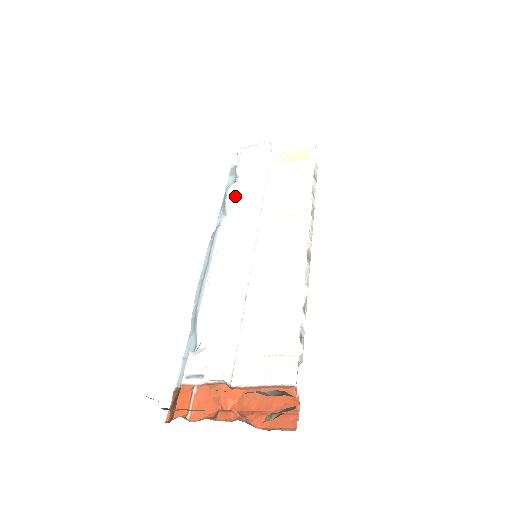
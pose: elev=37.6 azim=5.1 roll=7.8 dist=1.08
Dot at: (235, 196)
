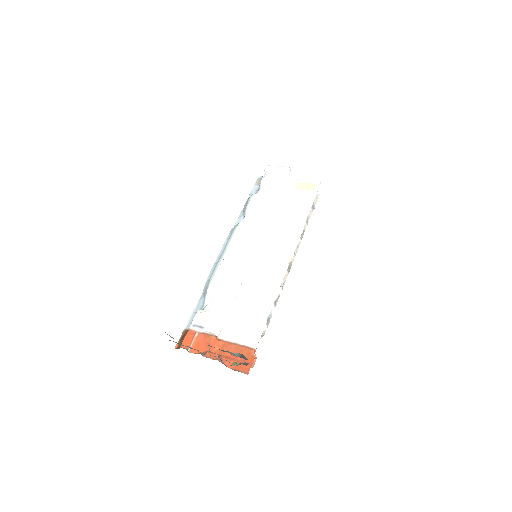
Dot at: (254, 205)
